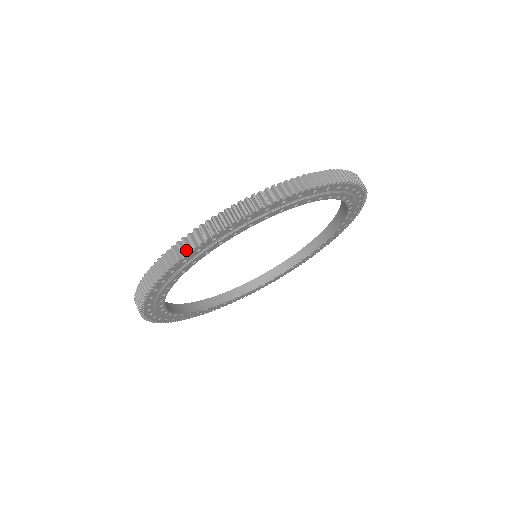
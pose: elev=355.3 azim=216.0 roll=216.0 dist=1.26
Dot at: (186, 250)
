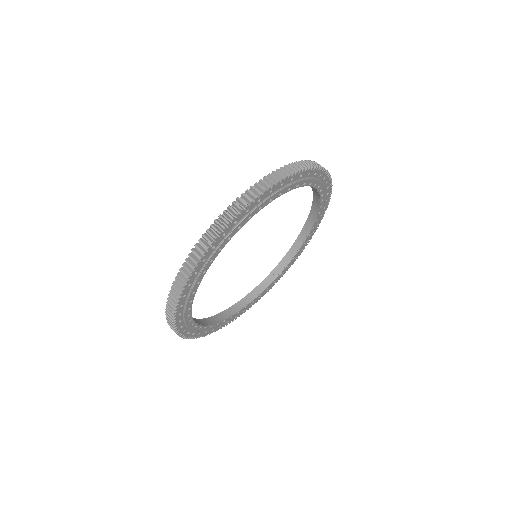
Dot at: (250, 199)
